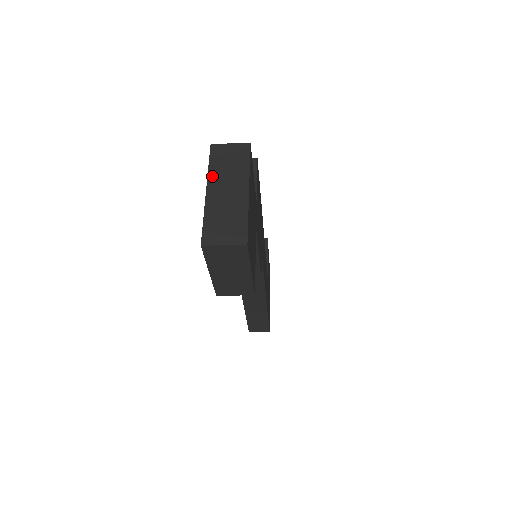
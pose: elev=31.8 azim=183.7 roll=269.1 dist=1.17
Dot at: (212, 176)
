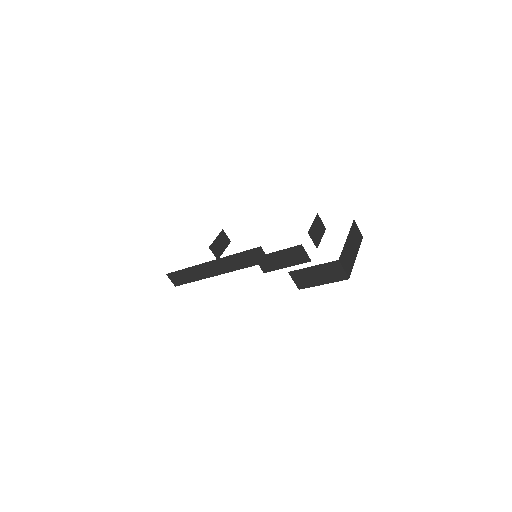
Dot at: (350, 234)
